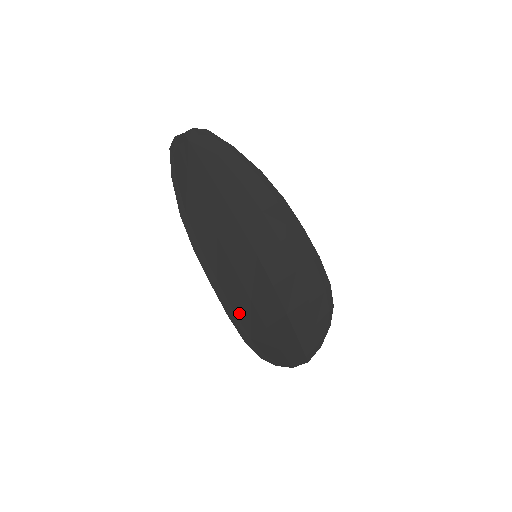
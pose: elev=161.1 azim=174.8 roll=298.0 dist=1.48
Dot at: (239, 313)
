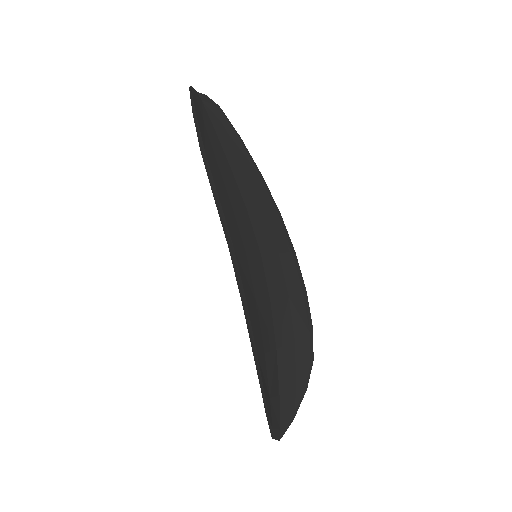
Dot at: (250, 309)
